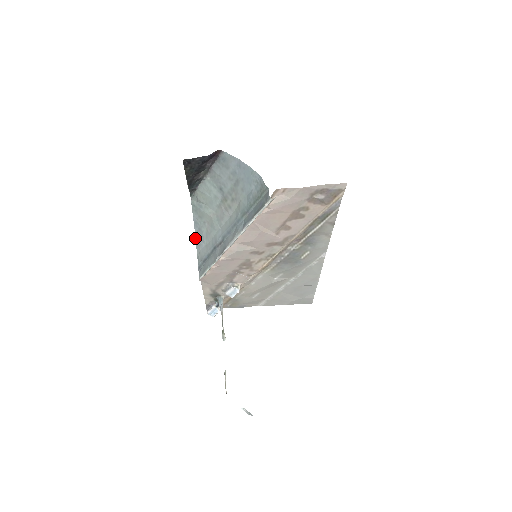
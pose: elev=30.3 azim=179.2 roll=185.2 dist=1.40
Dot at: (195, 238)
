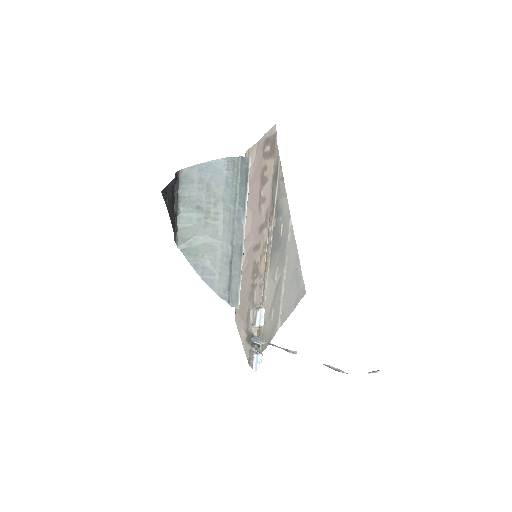
Dot at: occluded
